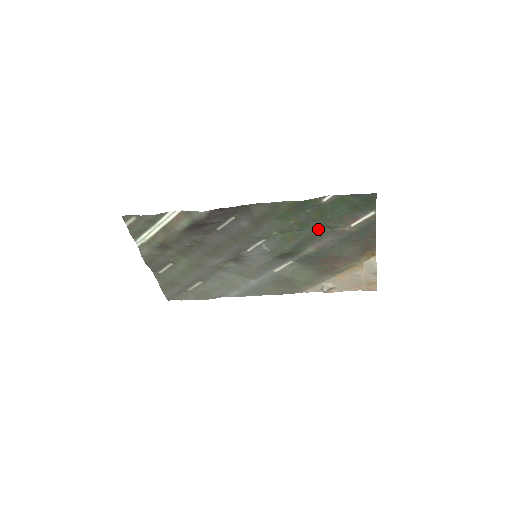
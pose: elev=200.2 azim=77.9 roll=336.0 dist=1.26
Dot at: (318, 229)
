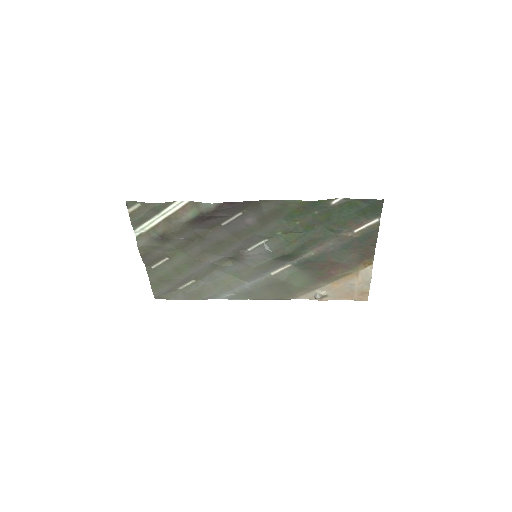
Dot at: (322, 232)
